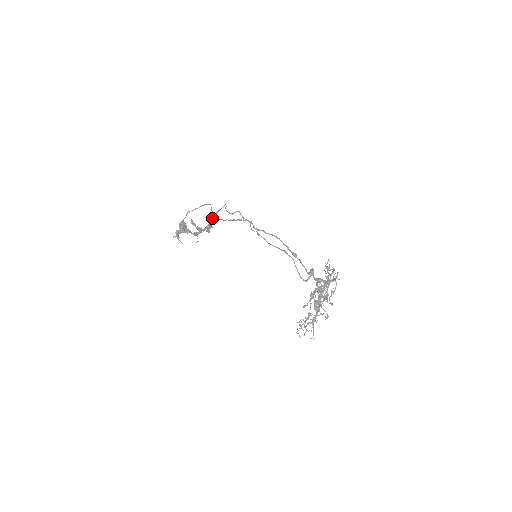
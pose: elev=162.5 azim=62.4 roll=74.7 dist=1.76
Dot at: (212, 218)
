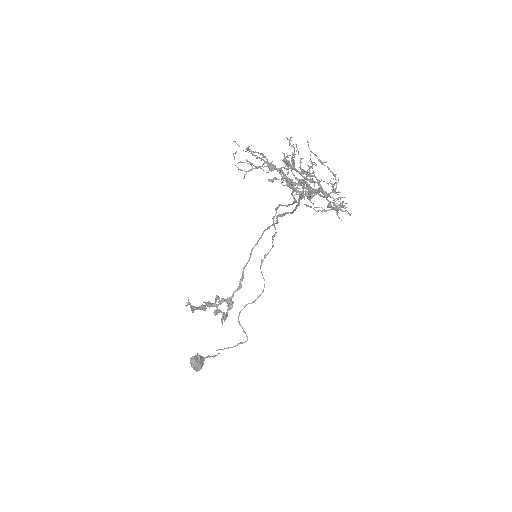
Dot at: (240, 285)
